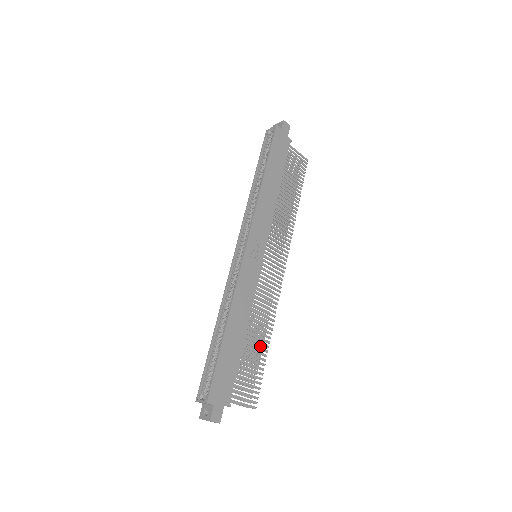
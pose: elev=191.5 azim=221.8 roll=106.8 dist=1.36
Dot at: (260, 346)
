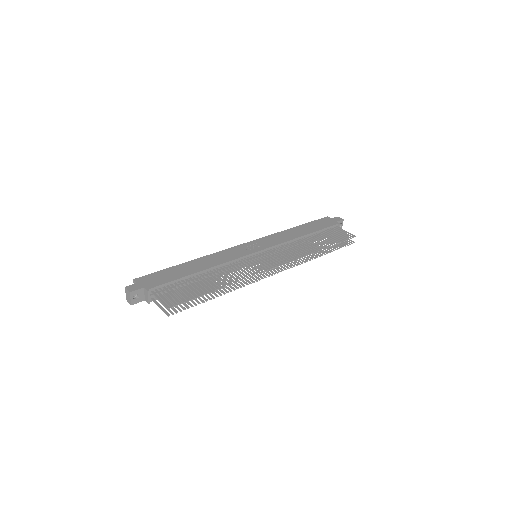
Dot at: (216, 295)
